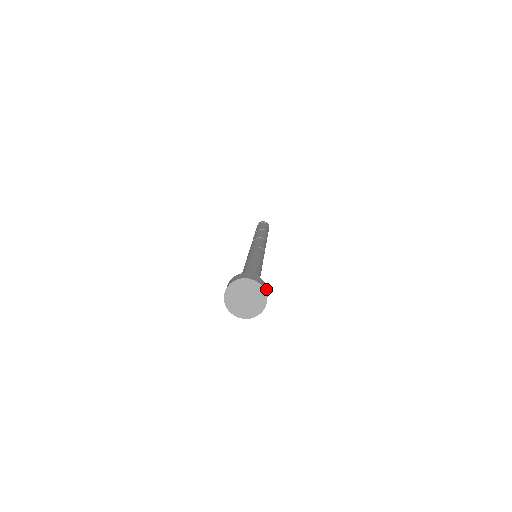
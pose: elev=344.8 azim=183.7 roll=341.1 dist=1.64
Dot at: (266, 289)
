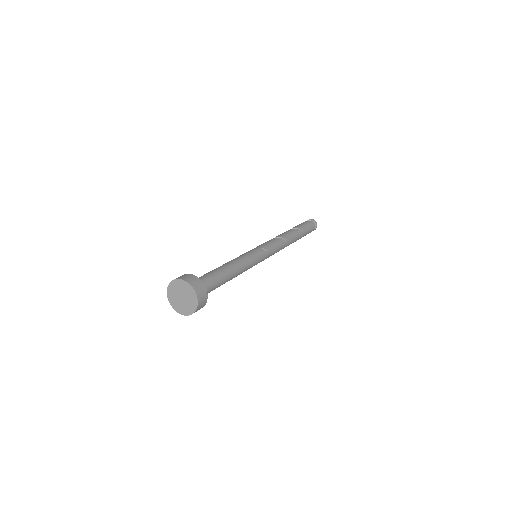
Dot at: (202, 293)
